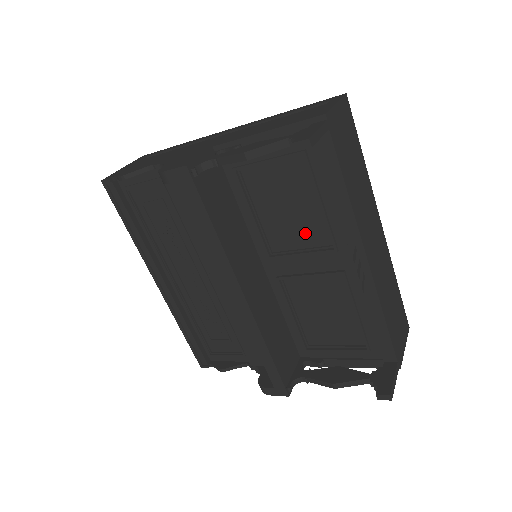
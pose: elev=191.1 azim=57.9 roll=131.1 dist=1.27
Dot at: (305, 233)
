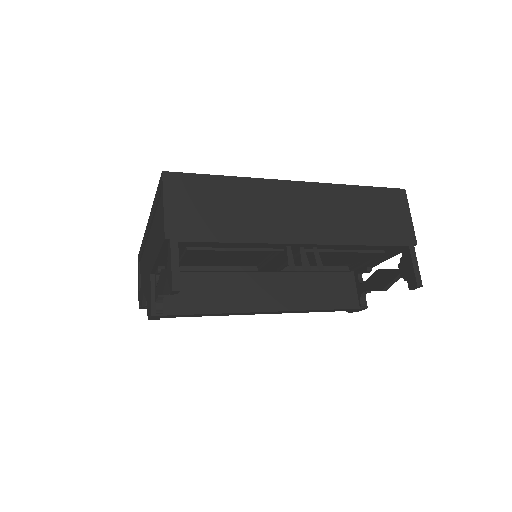
Dot at: (255, 255)
